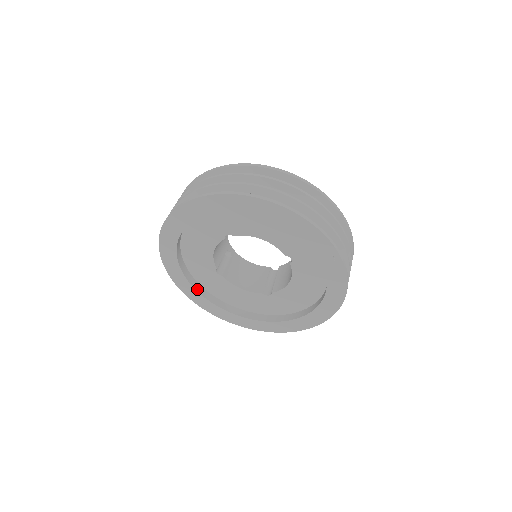
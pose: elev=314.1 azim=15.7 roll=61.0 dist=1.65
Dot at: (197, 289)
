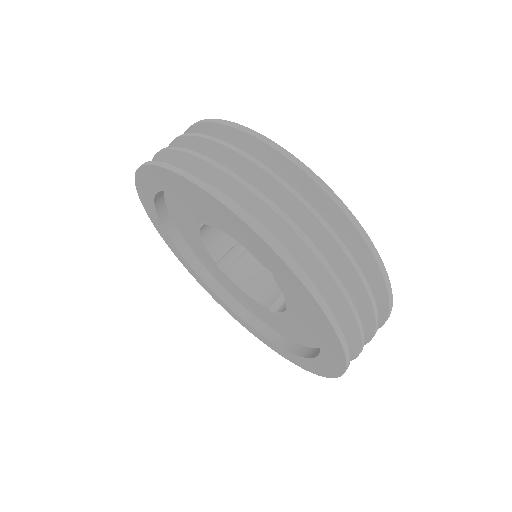
Dot at: (207, 282)
